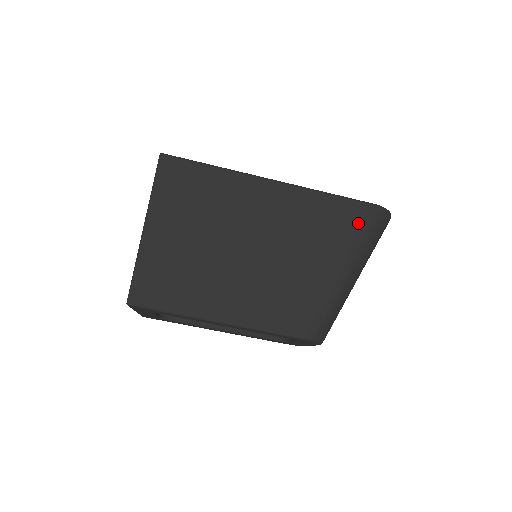
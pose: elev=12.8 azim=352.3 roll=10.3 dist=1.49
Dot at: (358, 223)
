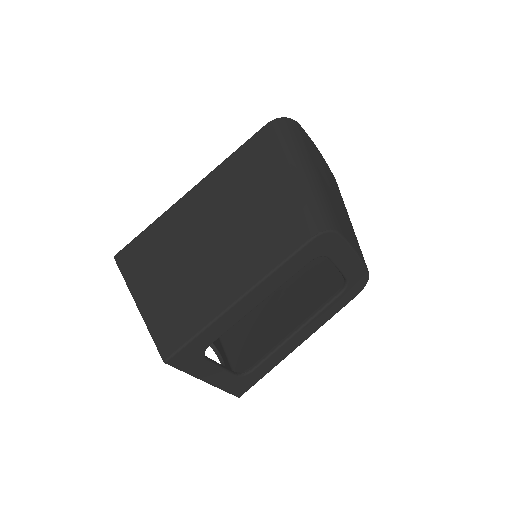
Dot at: (267, 143)
